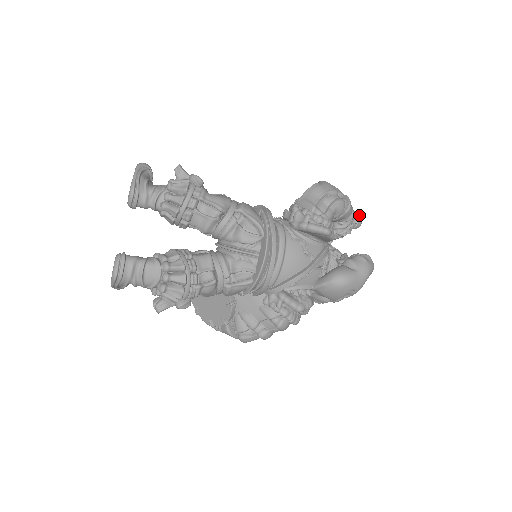
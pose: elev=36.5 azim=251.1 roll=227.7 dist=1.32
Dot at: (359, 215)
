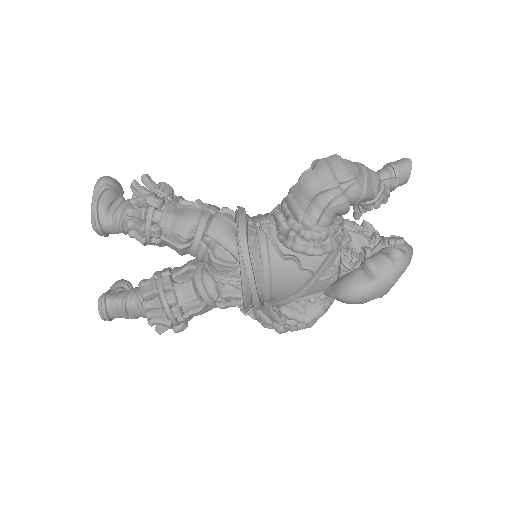
Dot at: (403, 170)
